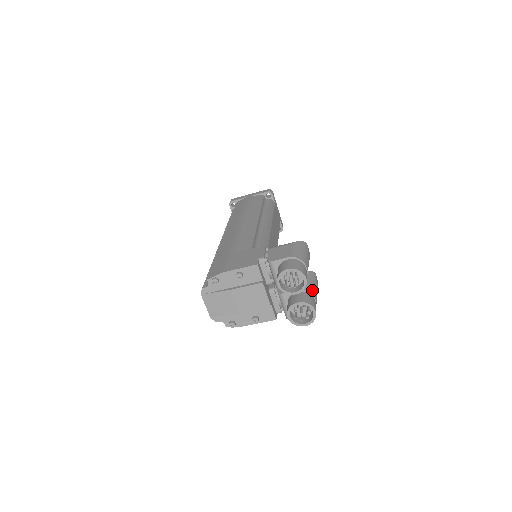
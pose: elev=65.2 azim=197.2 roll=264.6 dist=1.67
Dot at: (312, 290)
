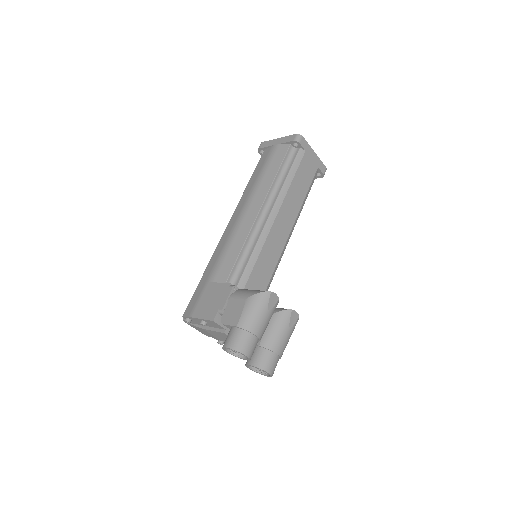
Dot at: (274, 344)
